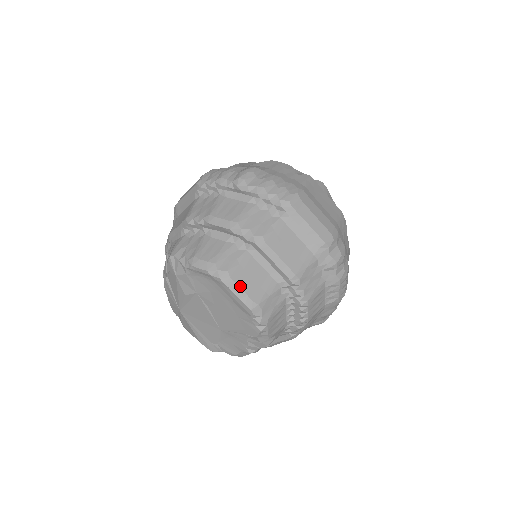
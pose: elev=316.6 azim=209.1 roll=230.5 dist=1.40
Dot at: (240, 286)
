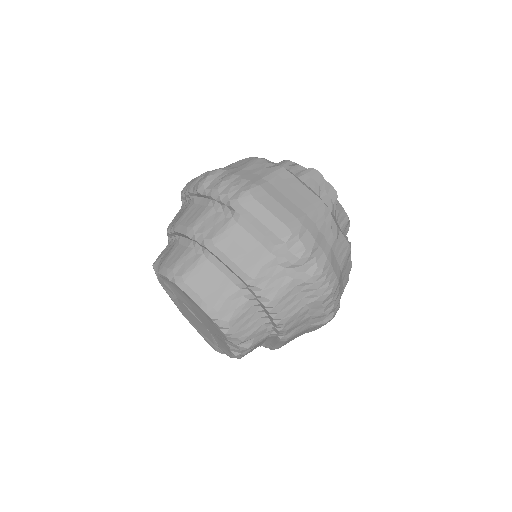
Dot at: (194, 290)
